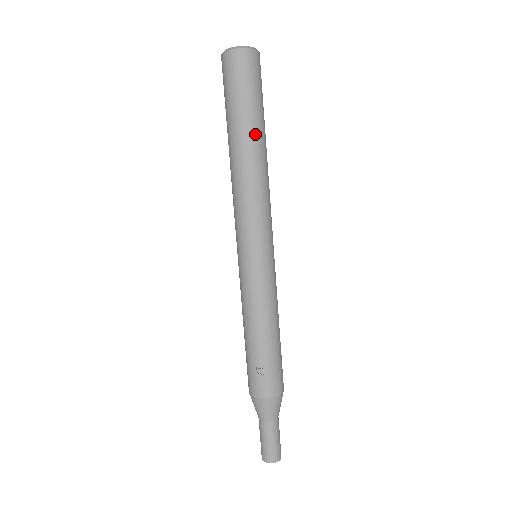
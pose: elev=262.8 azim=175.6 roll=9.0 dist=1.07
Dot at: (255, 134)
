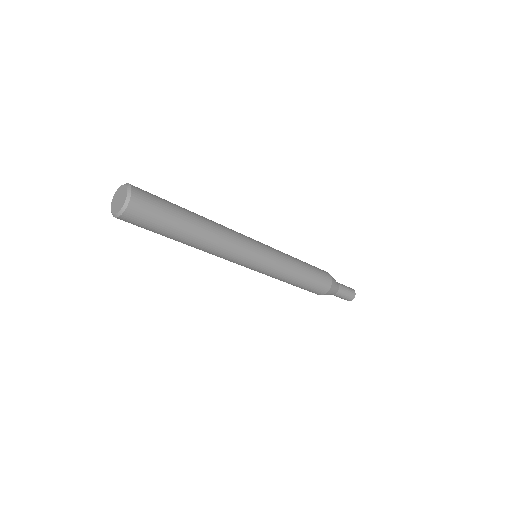
Dot at: occluded
